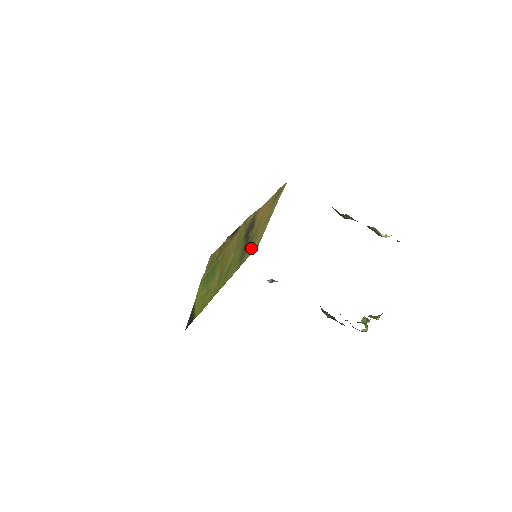
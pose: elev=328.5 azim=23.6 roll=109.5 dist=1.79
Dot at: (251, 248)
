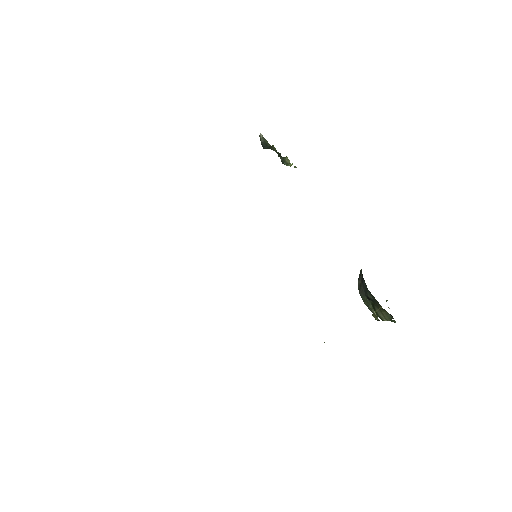
Dot at: occluded
